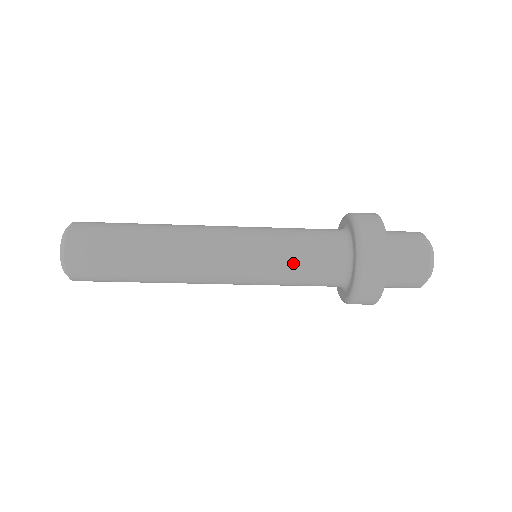
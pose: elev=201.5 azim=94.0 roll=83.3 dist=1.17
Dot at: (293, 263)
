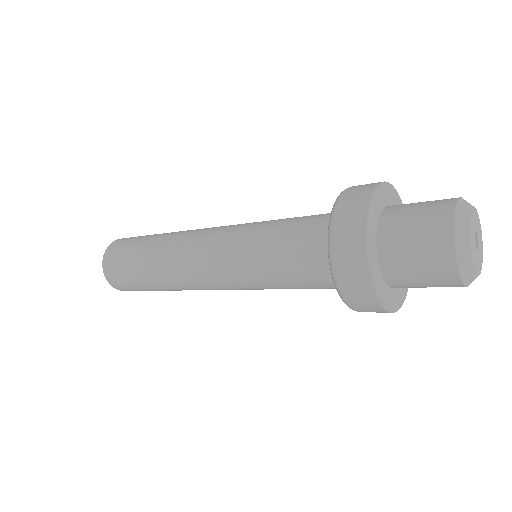
Dot at: (275, 278)
